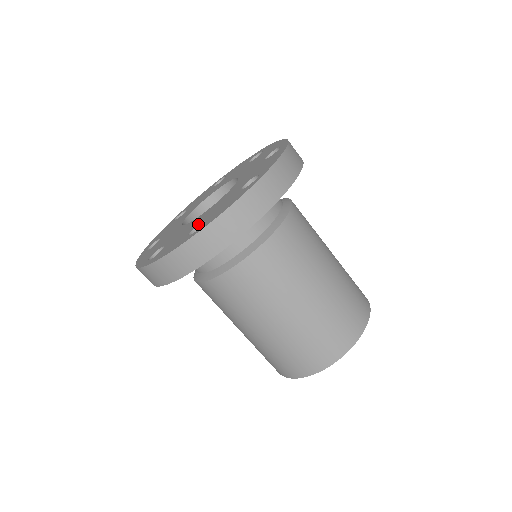
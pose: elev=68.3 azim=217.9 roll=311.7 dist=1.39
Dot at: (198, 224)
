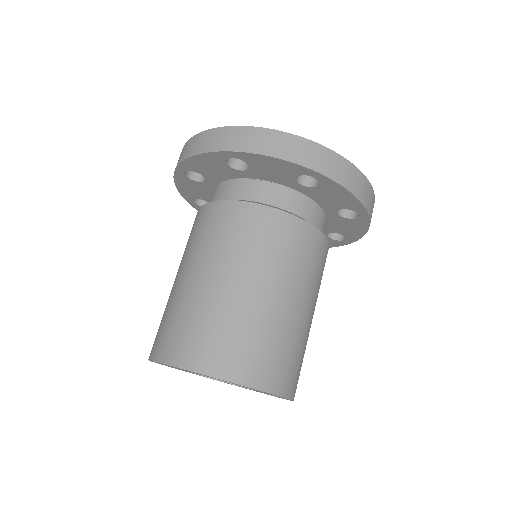
Dot at: occluded
